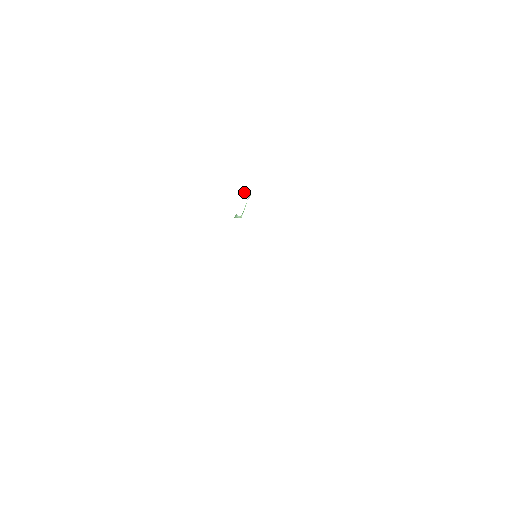
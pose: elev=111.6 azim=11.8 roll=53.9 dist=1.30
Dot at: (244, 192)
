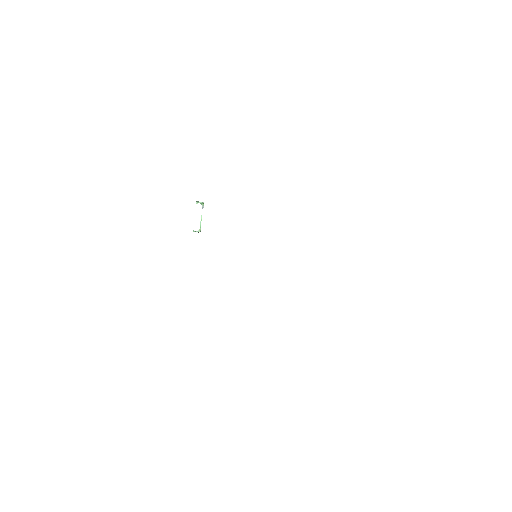
Dot at: (199, 202)
